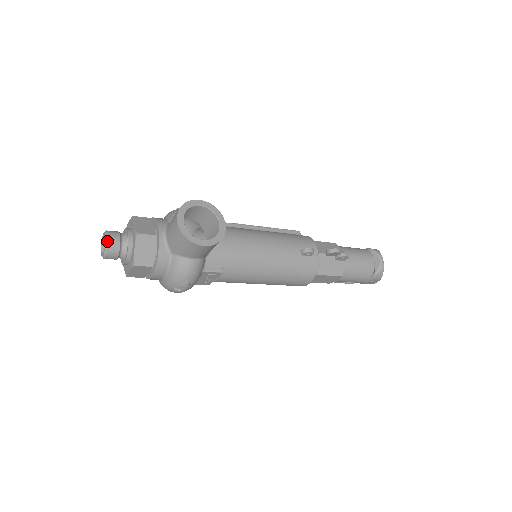
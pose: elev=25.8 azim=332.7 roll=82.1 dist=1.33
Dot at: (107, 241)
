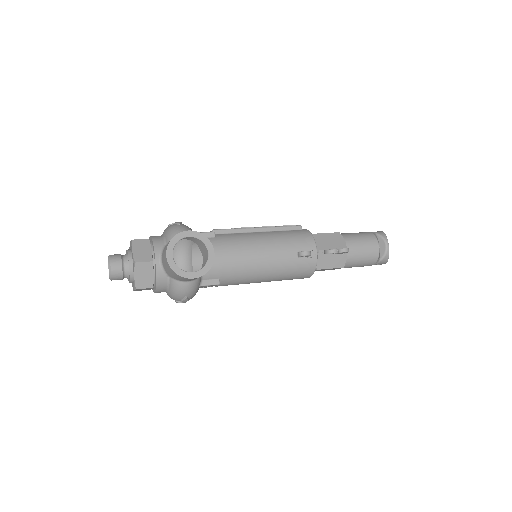
Dot at: (110, 268)
